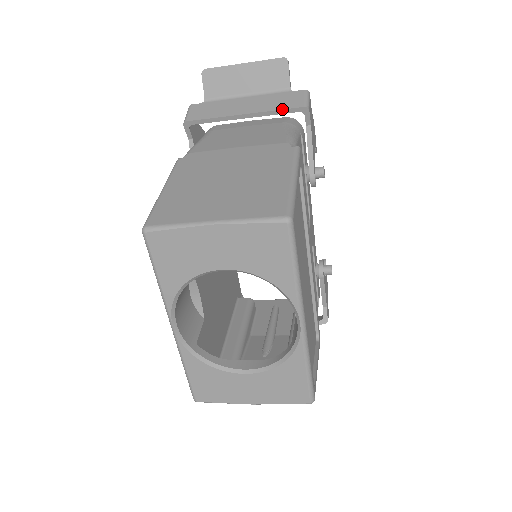
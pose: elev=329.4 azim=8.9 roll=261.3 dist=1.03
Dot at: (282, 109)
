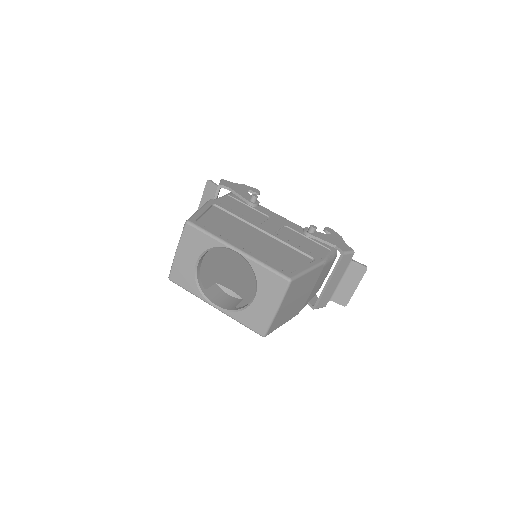
Dot at: occluded
